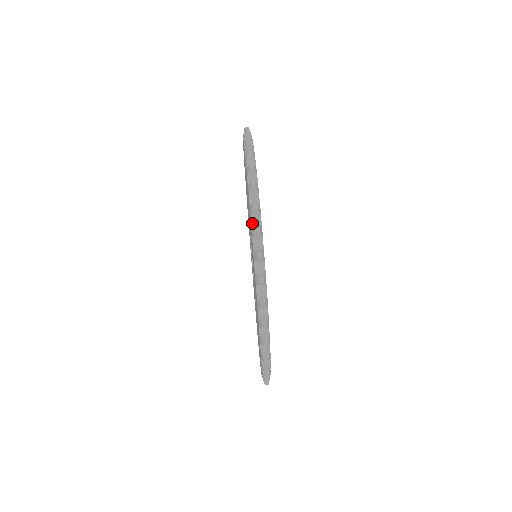
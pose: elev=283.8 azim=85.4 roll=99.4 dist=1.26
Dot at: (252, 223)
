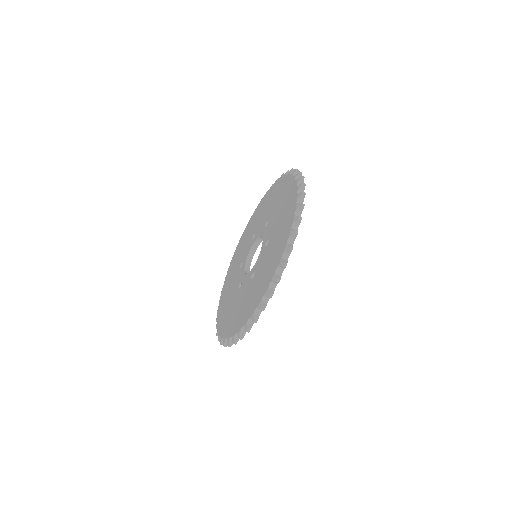
Dot at: (283, 256)
